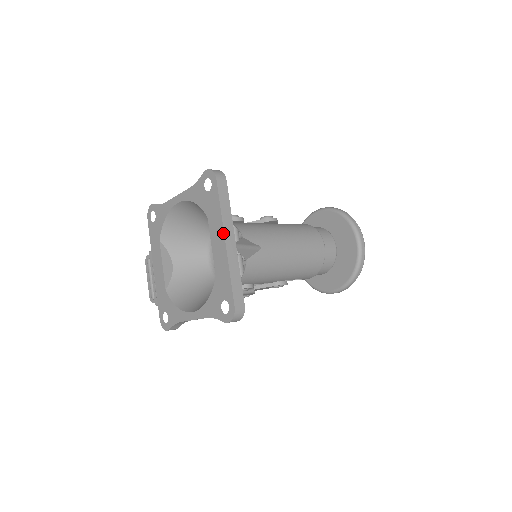
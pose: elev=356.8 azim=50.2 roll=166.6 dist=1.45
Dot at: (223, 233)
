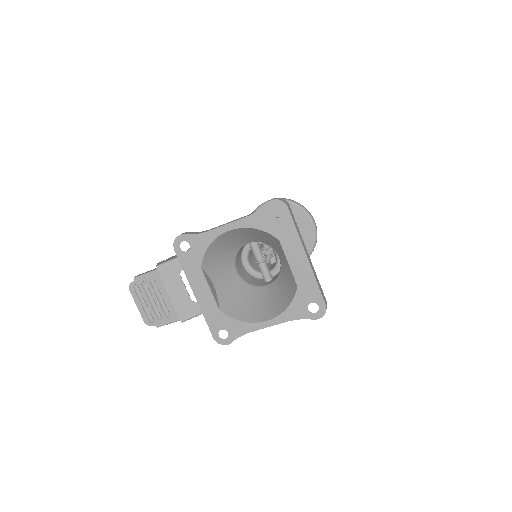
Dot at: (304, 251)
